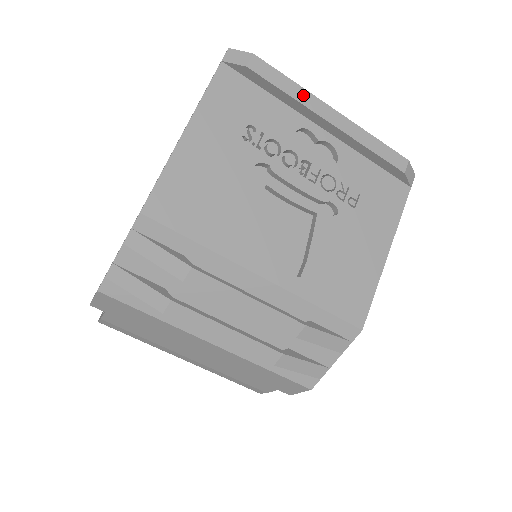
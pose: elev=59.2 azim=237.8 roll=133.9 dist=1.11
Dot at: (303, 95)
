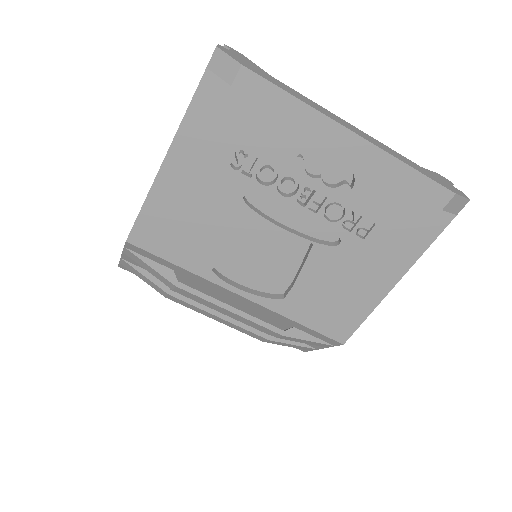
Dot at: (309, 117)
